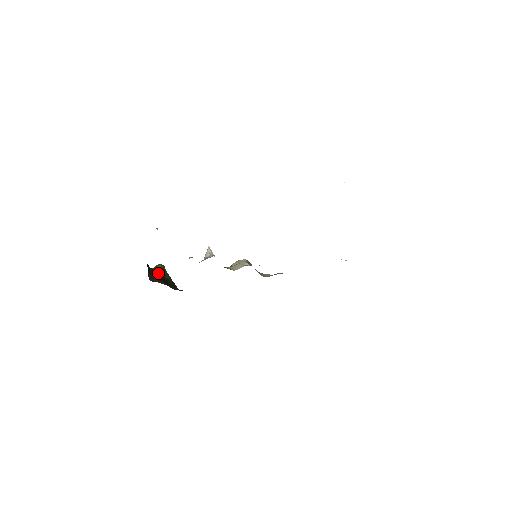
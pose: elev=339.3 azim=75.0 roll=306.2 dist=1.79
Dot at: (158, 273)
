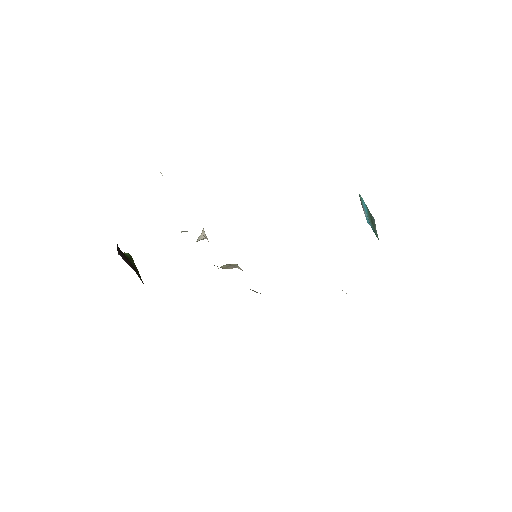
Dot at: (126, 257)
